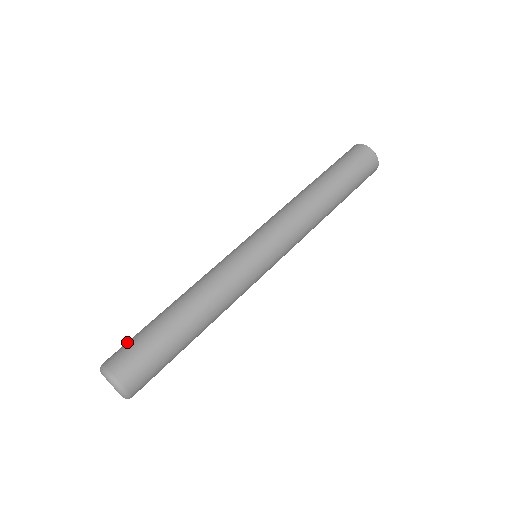
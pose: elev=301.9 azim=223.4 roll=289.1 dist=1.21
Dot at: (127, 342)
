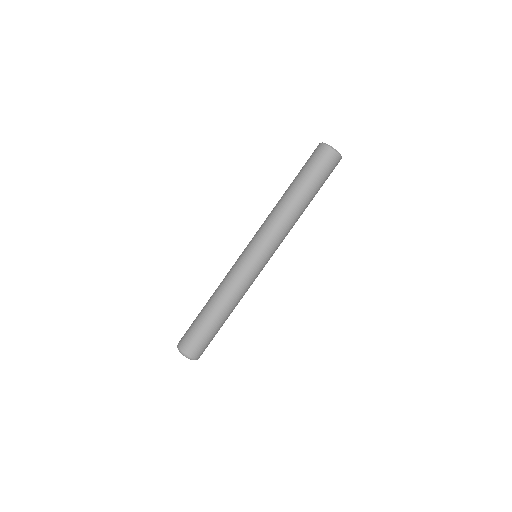
Dot at: (188, 330)
